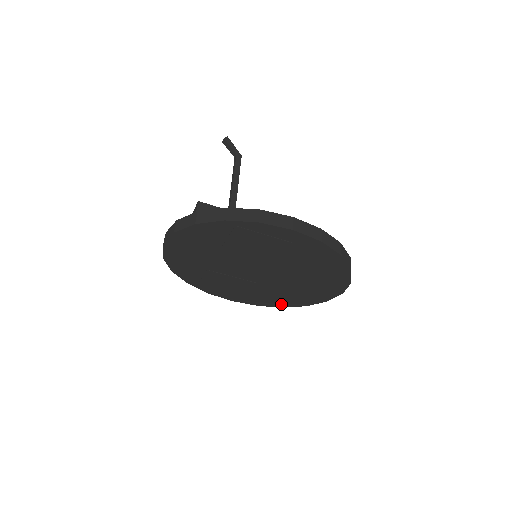
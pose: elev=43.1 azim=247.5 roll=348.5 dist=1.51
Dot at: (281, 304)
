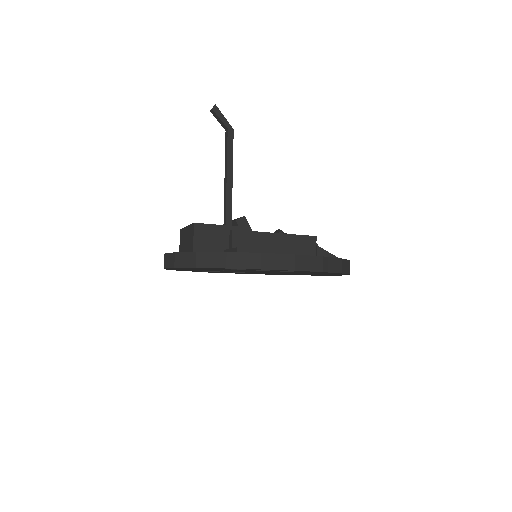
Dot at: occluded
